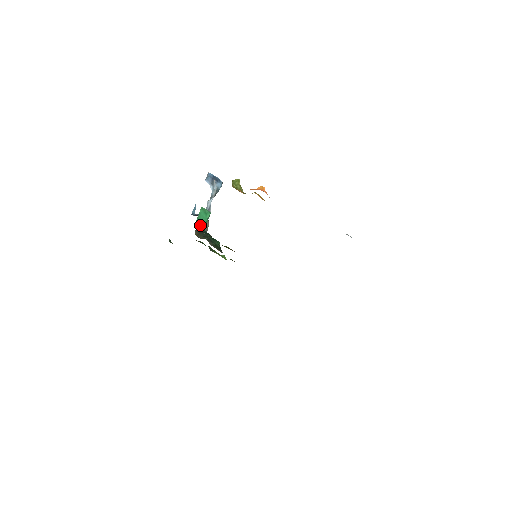
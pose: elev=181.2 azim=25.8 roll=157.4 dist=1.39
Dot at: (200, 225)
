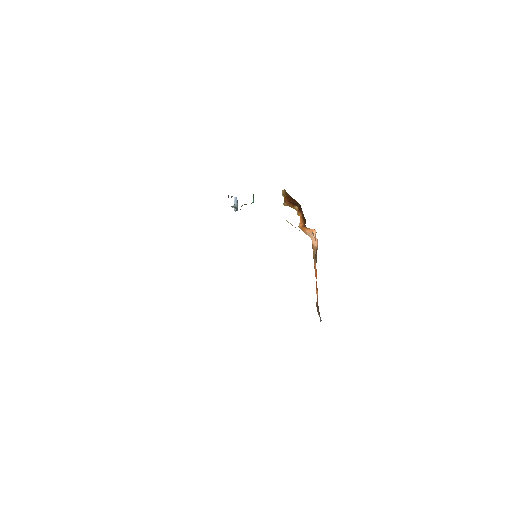
Dot at: occluded
